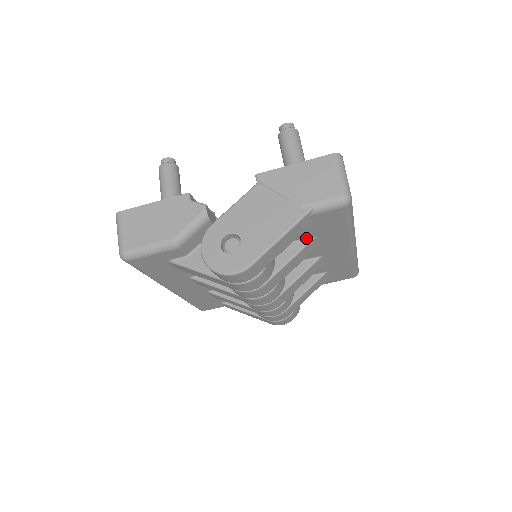
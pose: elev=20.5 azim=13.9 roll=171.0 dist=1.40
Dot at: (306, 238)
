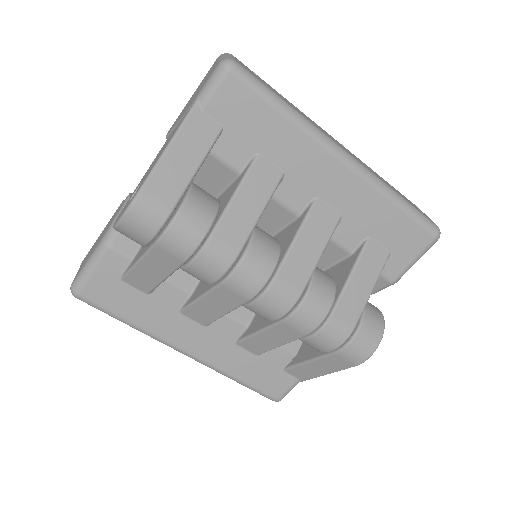
Dot at: (248, 162)
